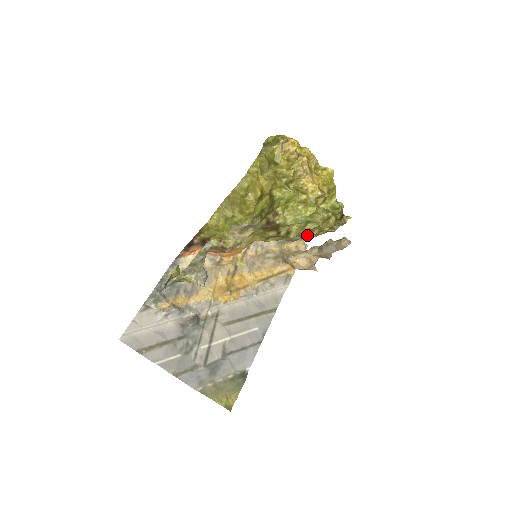
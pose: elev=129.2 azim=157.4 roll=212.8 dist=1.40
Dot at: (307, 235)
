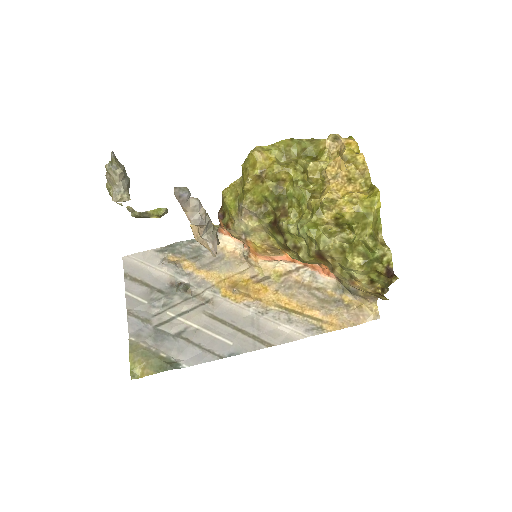
Dot at: (332, 272)
